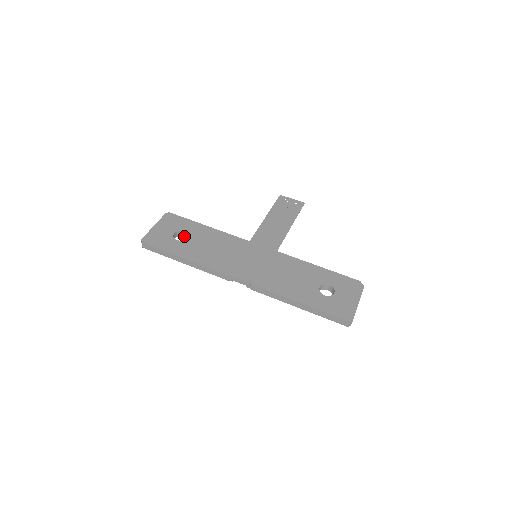
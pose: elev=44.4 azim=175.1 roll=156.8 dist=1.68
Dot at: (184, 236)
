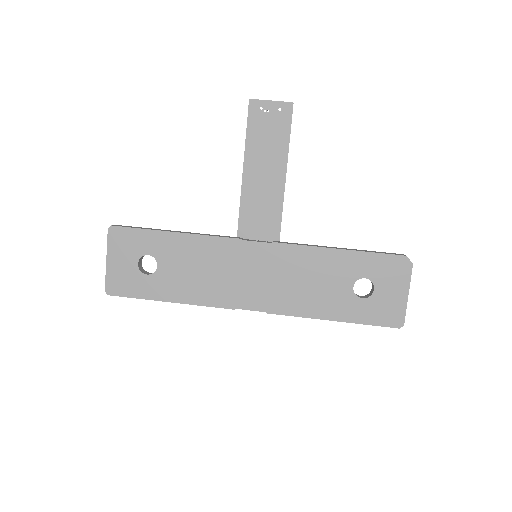
Dot at: occluded
